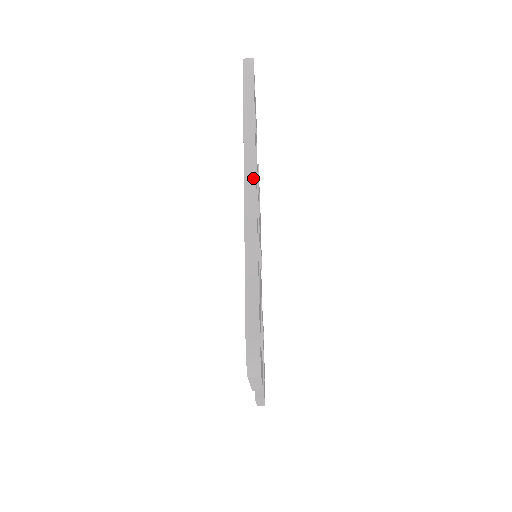
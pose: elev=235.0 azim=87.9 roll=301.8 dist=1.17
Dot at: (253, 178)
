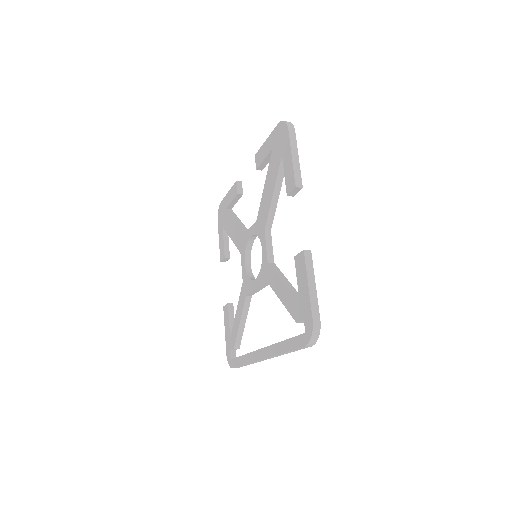
Dot at: occluded
